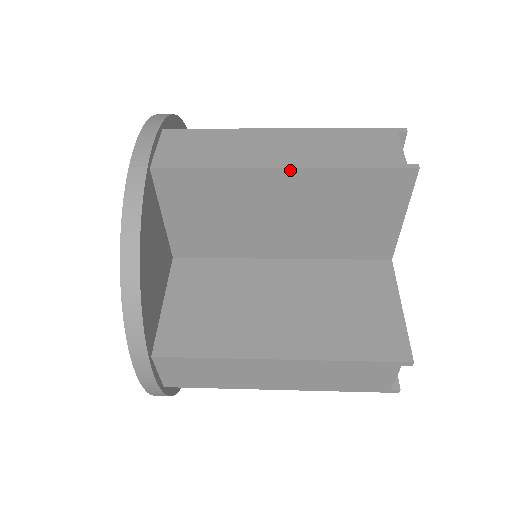
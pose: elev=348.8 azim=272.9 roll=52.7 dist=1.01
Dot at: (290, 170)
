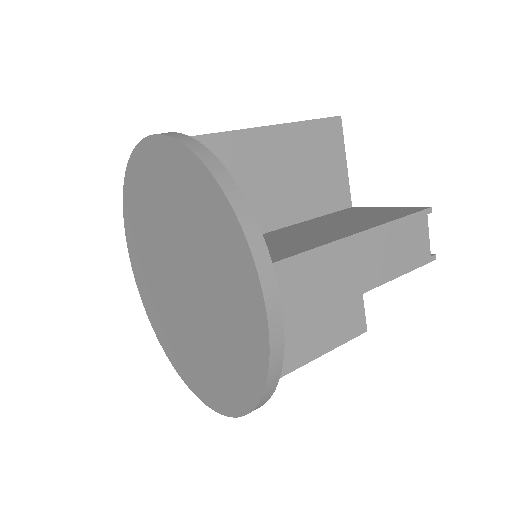
Dot at: (274, 127)
